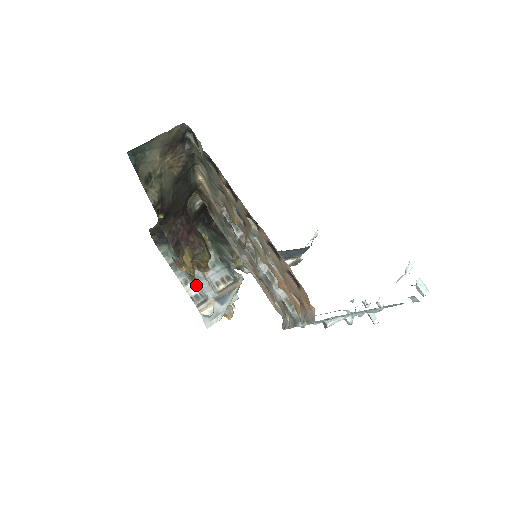
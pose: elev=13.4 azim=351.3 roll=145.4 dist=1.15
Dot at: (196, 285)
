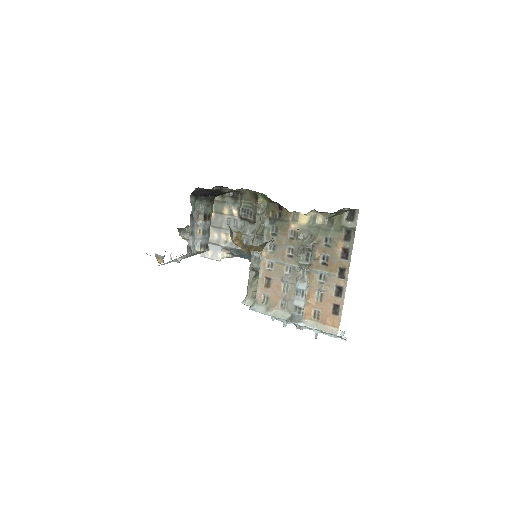
Dot at: (192, 239)
